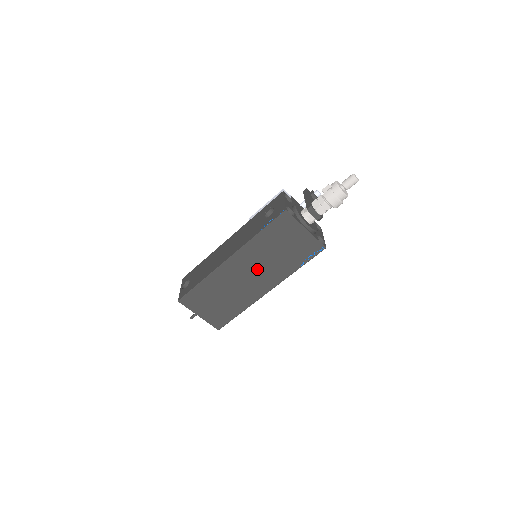
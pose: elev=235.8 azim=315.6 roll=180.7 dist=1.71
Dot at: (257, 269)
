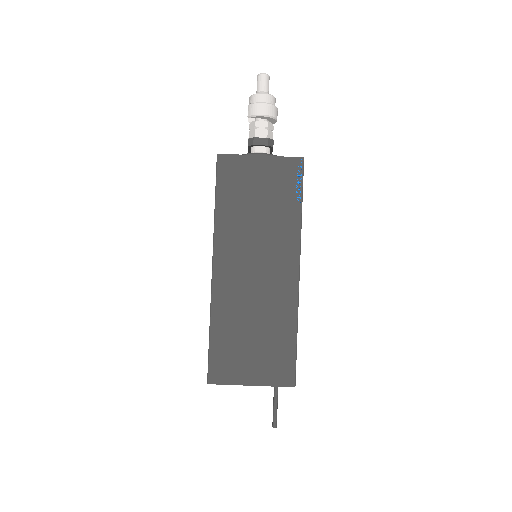
Dot at: (256, 253)
